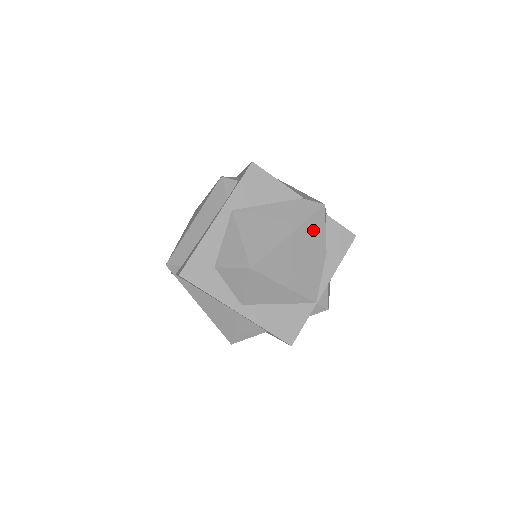
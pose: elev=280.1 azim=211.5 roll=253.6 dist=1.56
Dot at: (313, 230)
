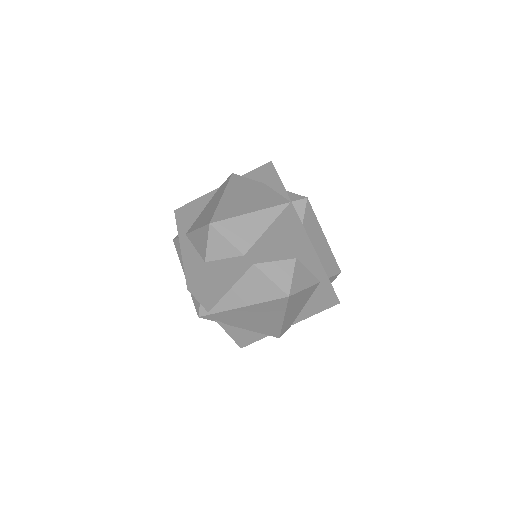
Dot at: (238, 184)
